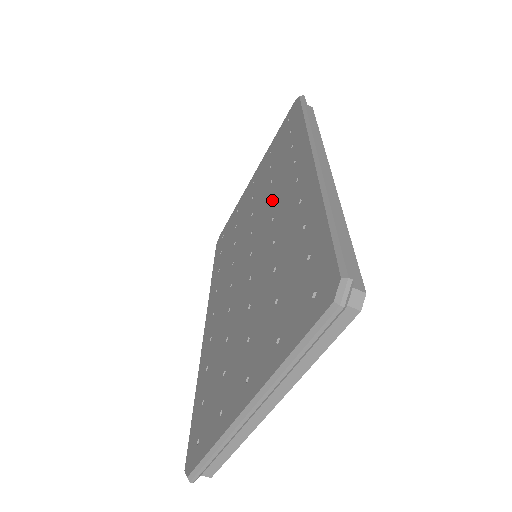
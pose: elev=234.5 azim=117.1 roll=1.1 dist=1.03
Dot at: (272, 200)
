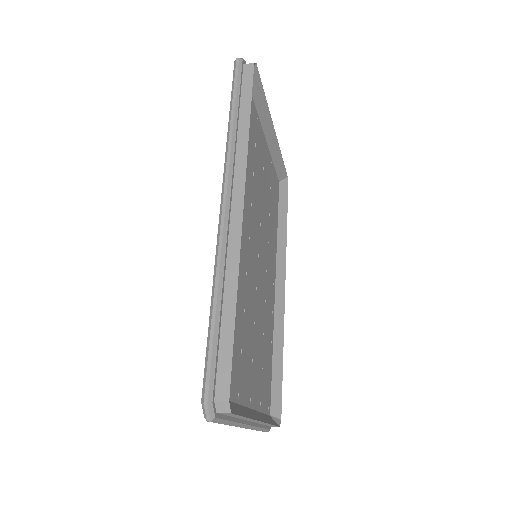
Dot at: occluded
